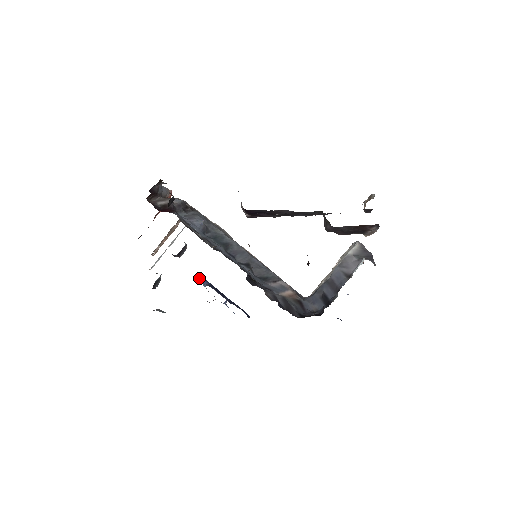
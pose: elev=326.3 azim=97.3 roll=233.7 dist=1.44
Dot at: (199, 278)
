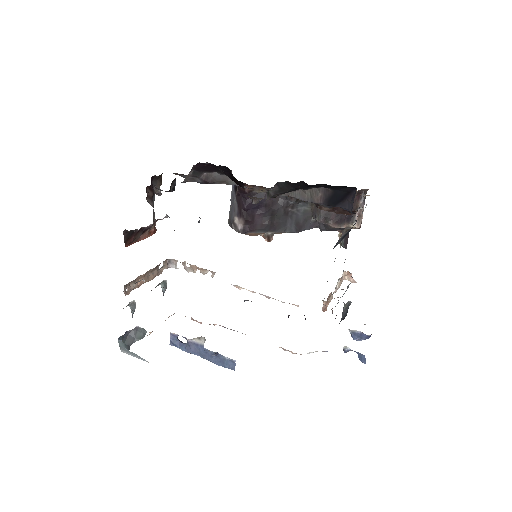
Dot at: (177, 337)
